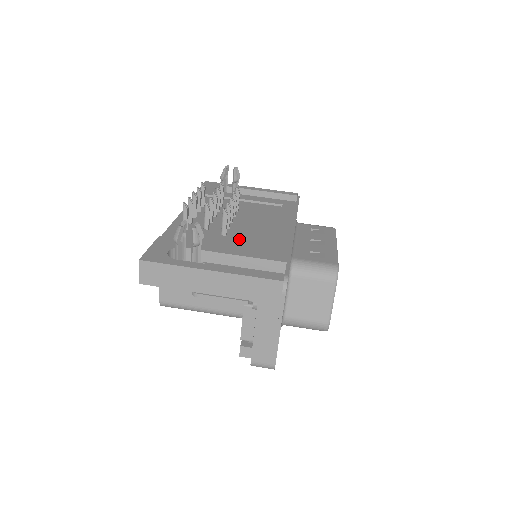
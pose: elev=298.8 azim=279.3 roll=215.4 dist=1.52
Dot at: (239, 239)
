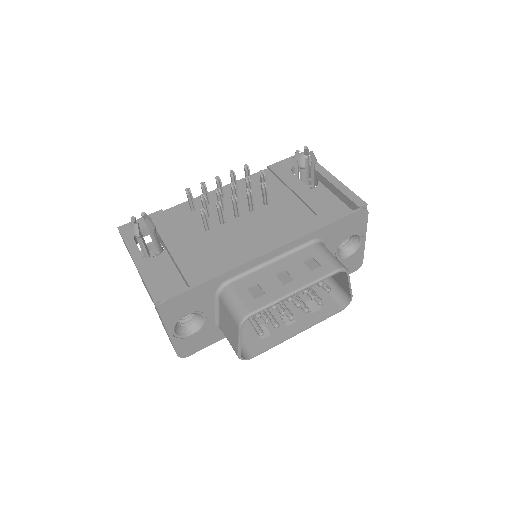
Dot at: (208, 240)
